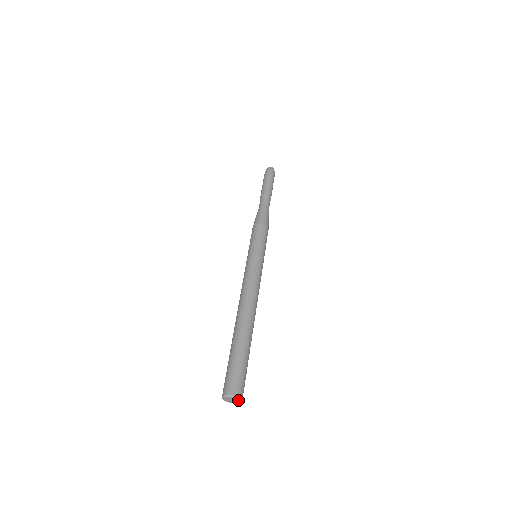
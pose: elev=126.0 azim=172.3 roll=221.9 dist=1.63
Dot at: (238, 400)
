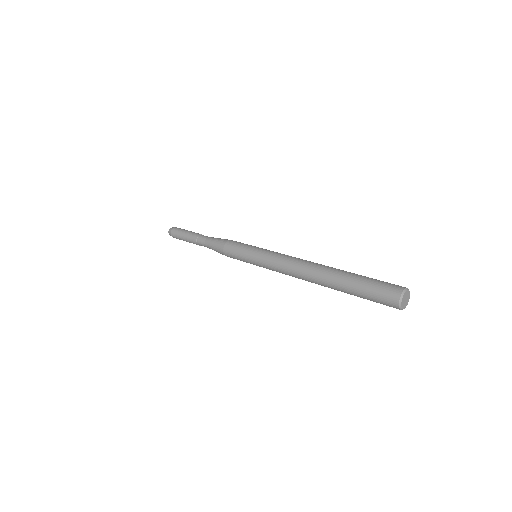
Dot at: (408, 293)
